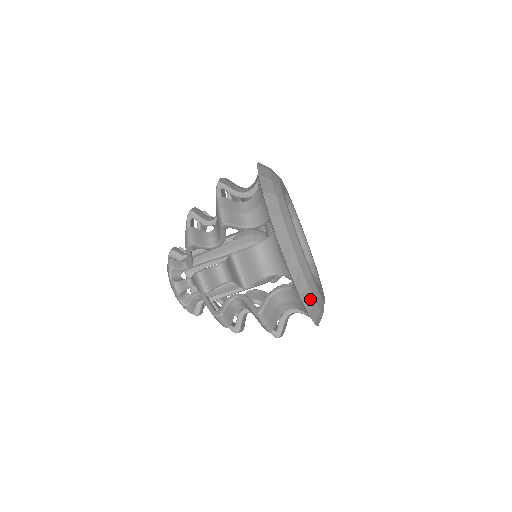
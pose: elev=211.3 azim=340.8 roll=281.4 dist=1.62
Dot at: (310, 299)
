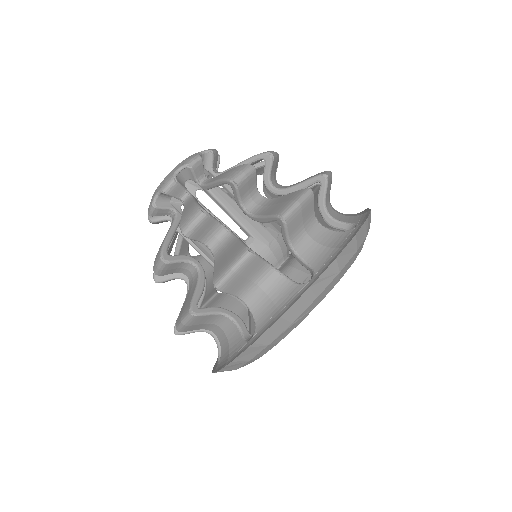
Dot at: occluded
